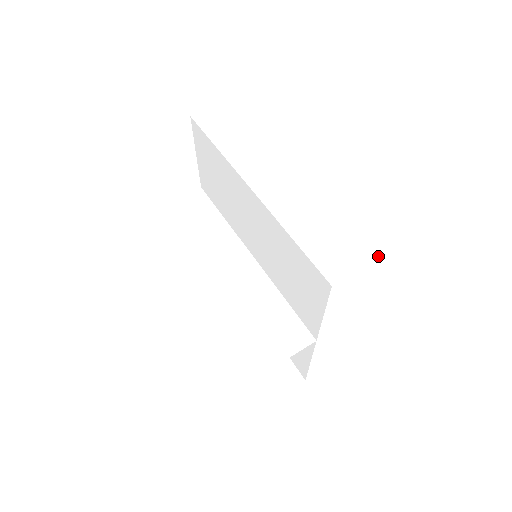
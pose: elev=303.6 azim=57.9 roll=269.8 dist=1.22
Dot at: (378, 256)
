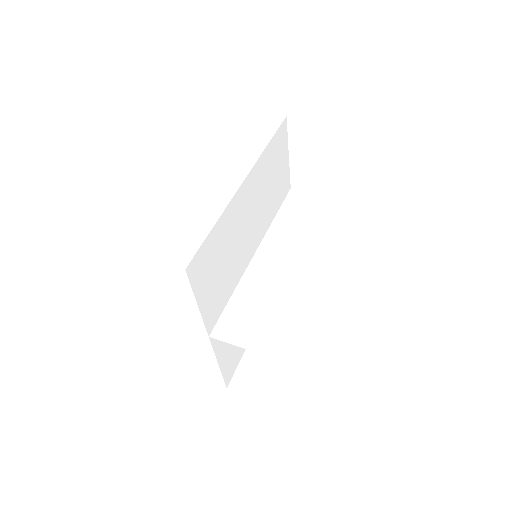
Dot at: (329, 333)
